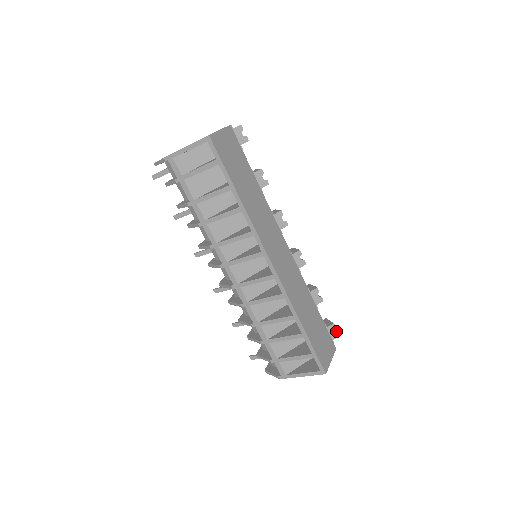
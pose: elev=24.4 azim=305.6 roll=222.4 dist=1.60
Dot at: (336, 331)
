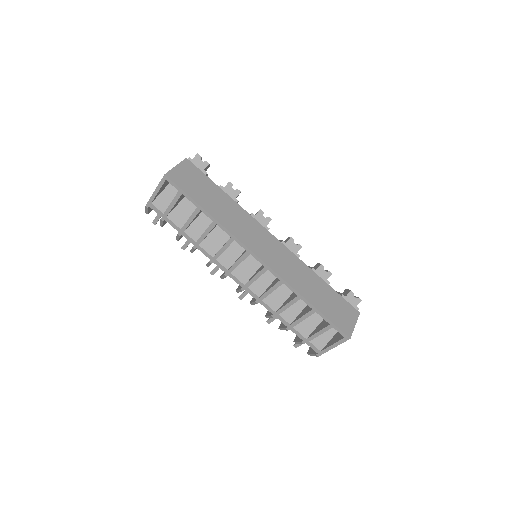
Dot at: (357, 297)
